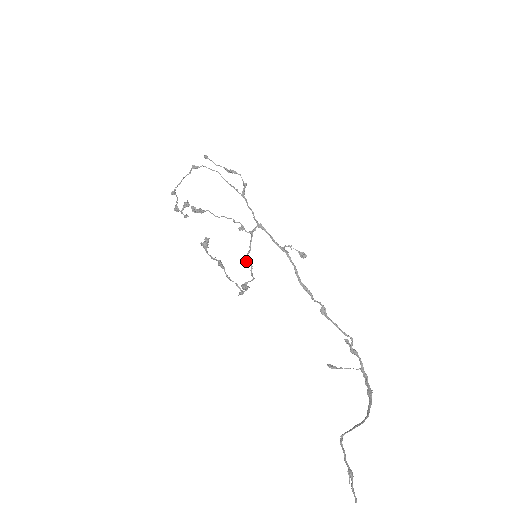
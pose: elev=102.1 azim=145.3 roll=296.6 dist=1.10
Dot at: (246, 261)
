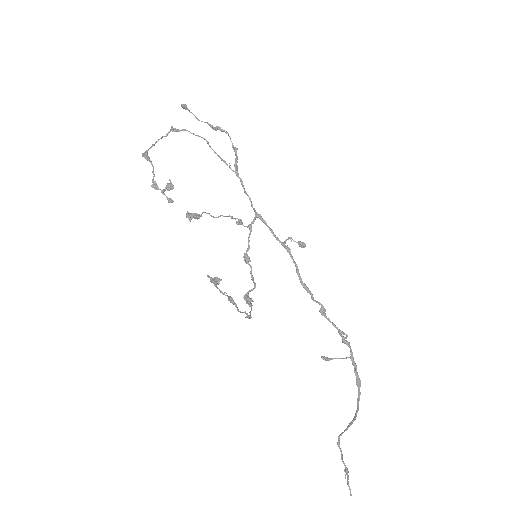
Dot at: (245, 261)
